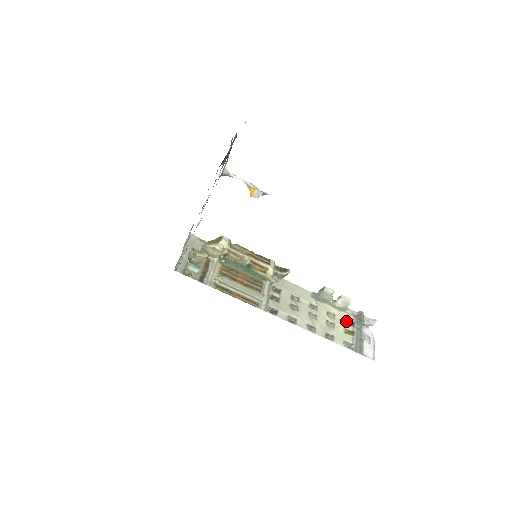
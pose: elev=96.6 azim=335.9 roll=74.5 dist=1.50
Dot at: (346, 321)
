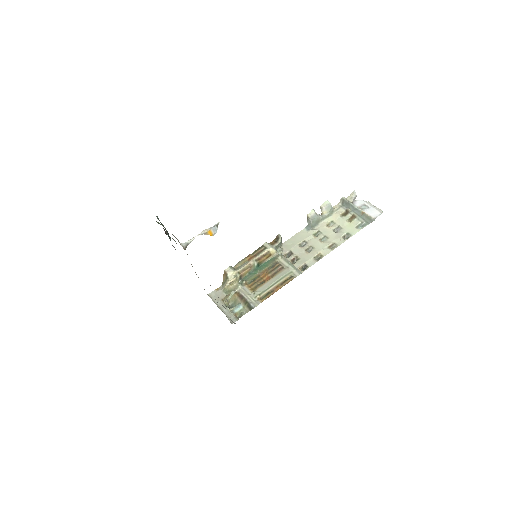
Dot at: (342, 215)
